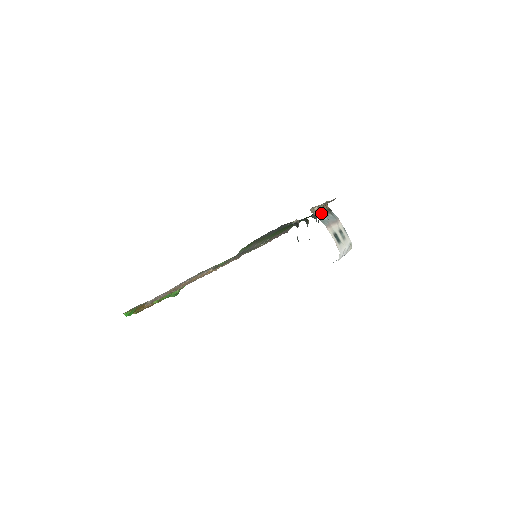
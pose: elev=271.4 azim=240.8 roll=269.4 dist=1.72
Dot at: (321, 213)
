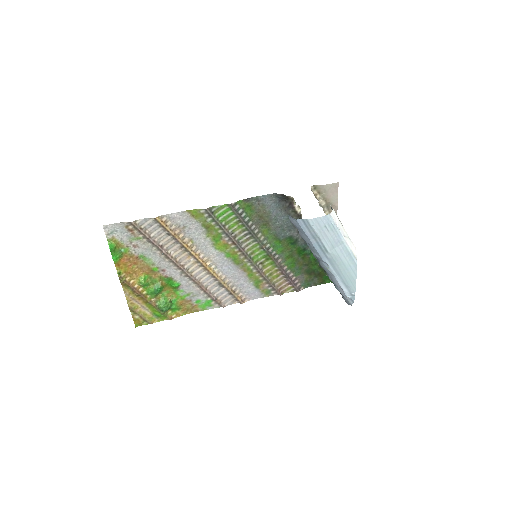
Dot at: occluded
